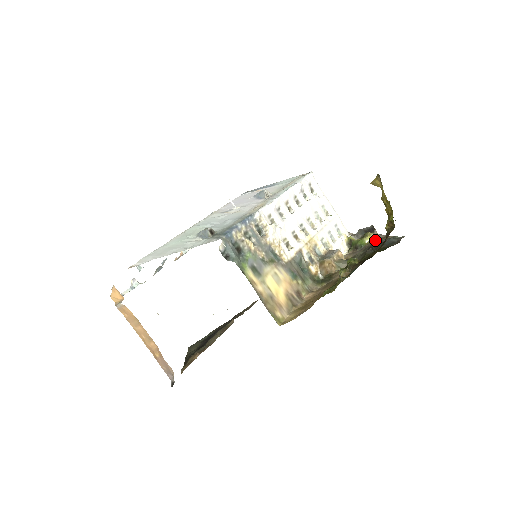
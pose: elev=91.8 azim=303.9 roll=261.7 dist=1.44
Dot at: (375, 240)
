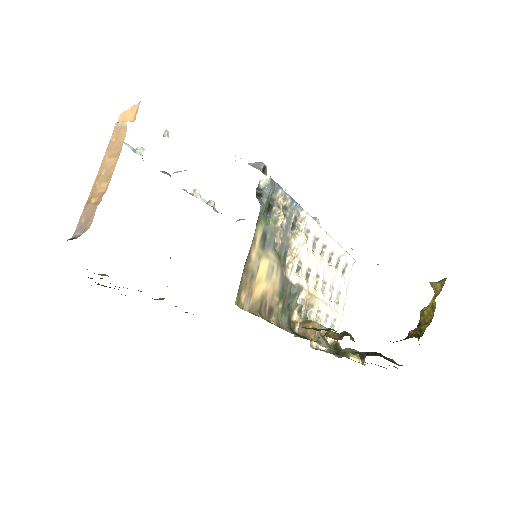
Dot at: occluded
